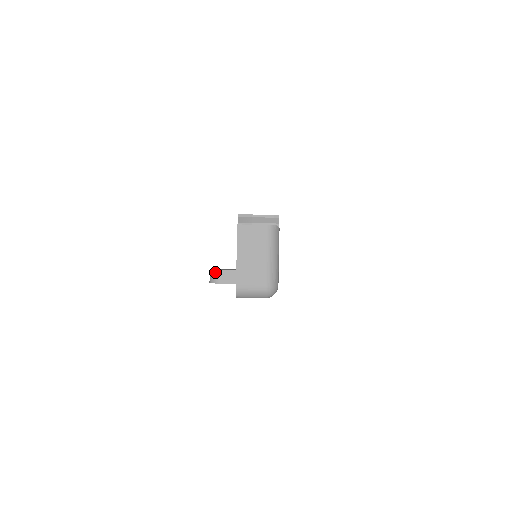
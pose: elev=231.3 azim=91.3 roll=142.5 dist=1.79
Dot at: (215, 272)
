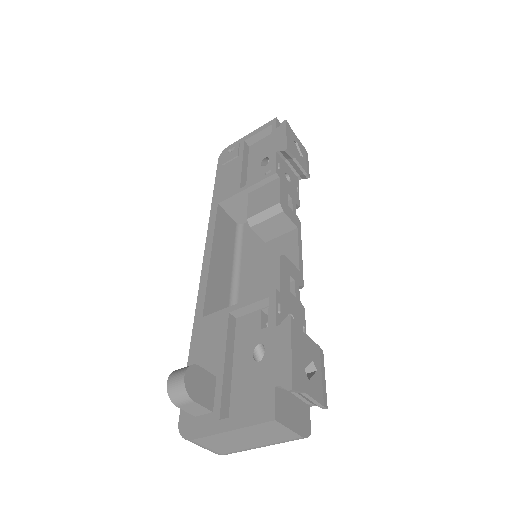
Dot at: (186, 398)
